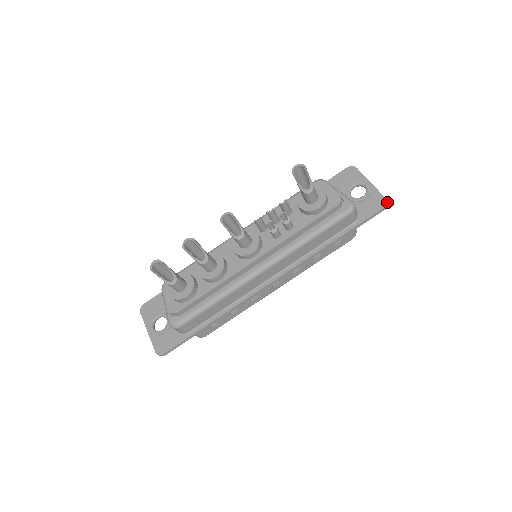
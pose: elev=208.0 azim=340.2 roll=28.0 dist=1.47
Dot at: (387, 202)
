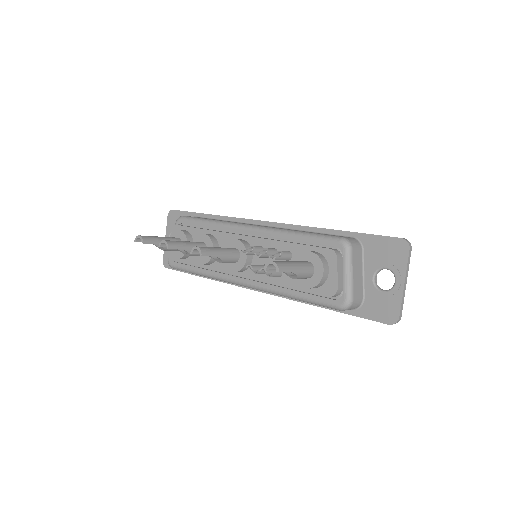
Dot at: (396, 322)
